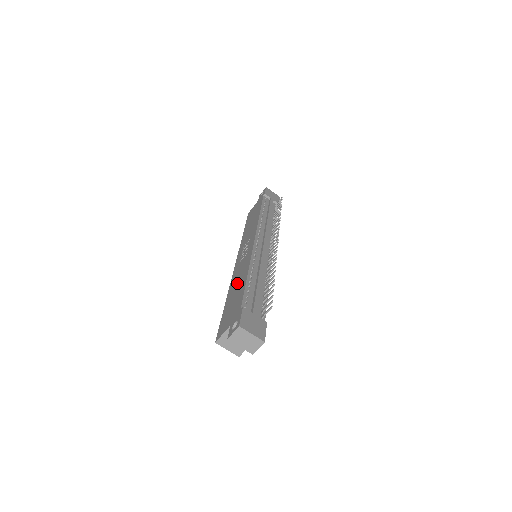
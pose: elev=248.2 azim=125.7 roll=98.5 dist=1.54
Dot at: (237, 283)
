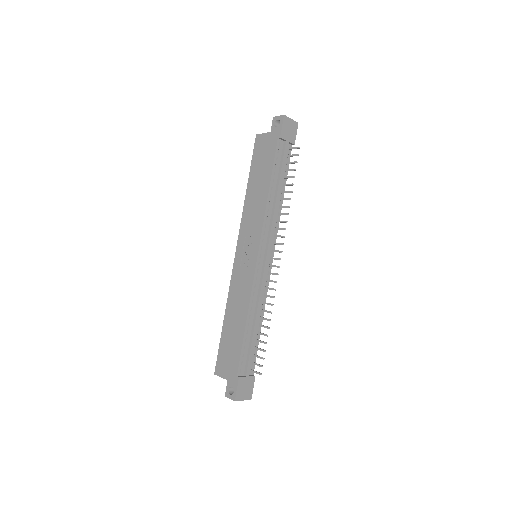
Dot at: (235, 314)
